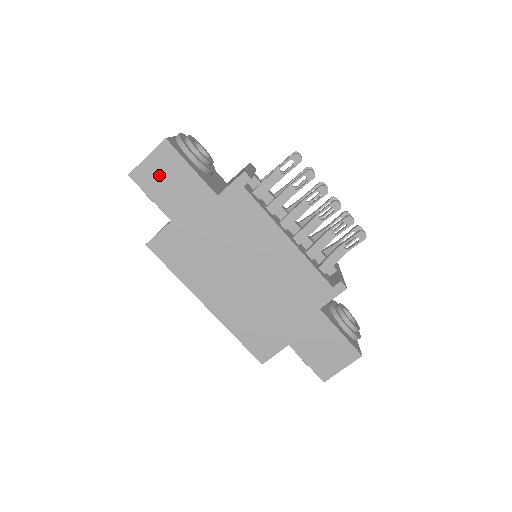
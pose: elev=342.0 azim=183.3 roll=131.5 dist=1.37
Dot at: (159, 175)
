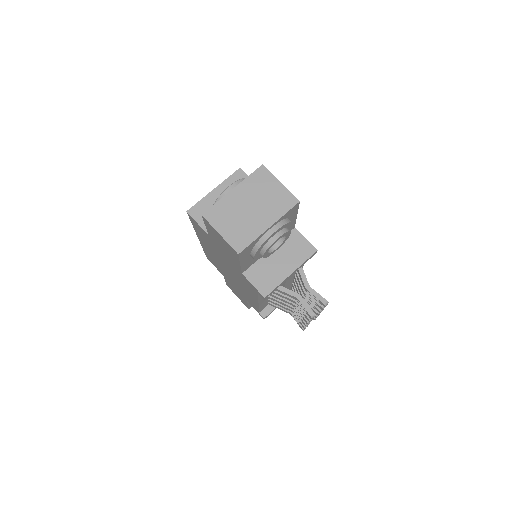
Dot at: (220, 239)
